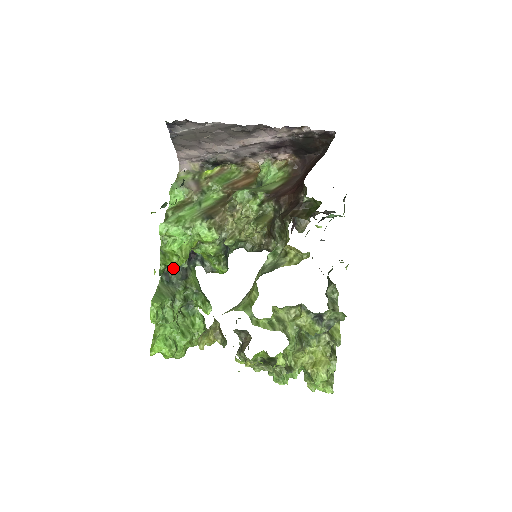
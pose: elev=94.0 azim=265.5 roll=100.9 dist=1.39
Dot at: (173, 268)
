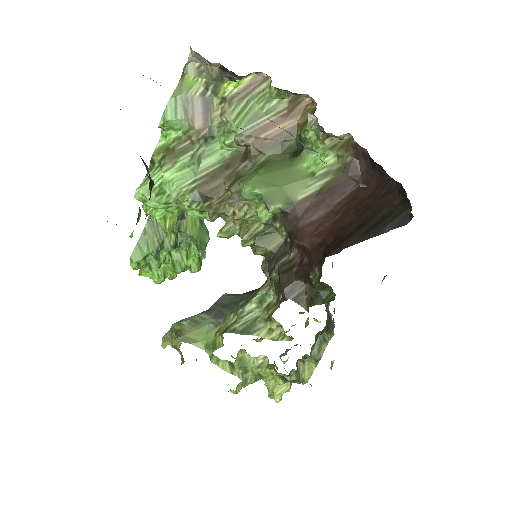
Dot at: occluded
